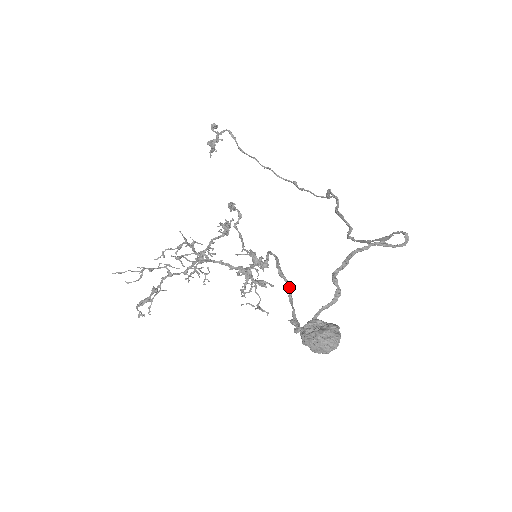
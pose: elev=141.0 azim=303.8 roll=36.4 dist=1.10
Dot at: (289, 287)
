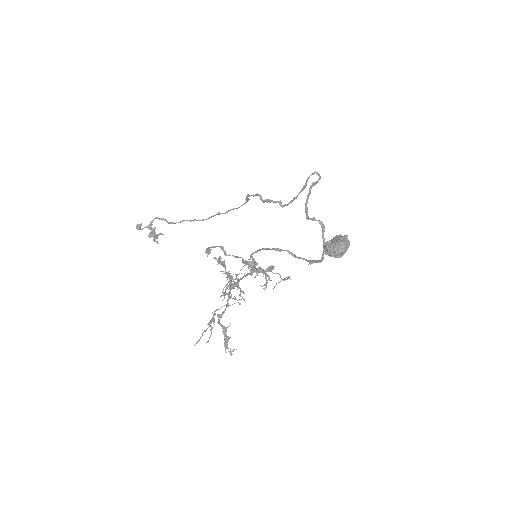
Dot at: (289, 251)
